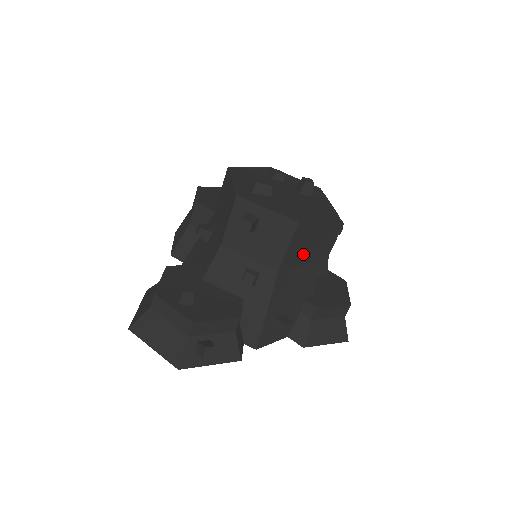
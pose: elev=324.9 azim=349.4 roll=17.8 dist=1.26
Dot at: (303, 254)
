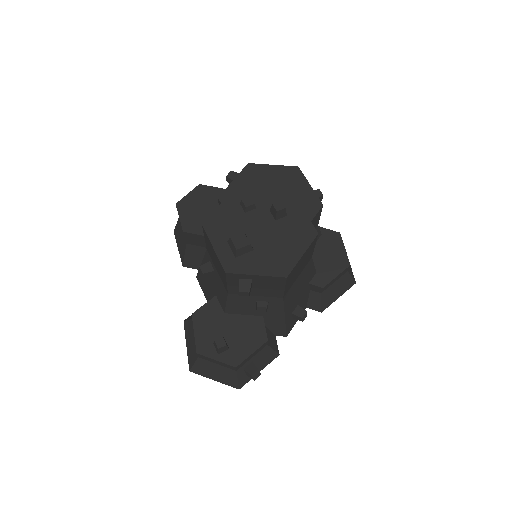
Dot at: (298, 273)
